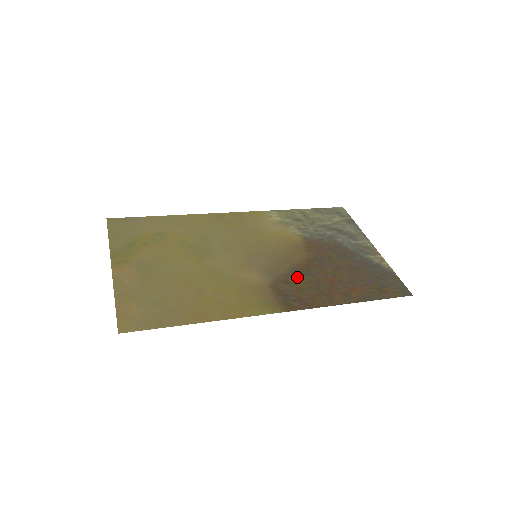
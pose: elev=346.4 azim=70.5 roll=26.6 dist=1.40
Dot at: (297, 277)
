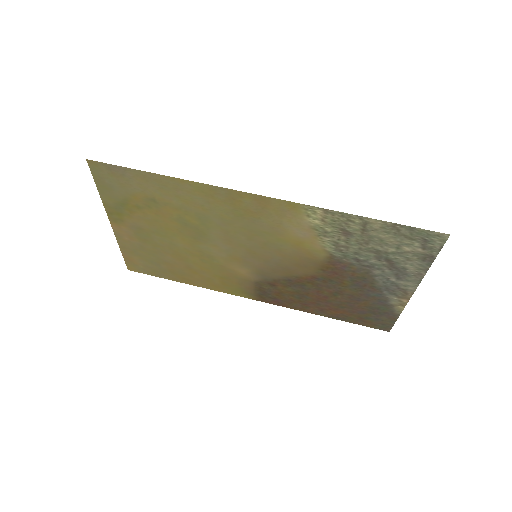
Dot at: (286, 286)
